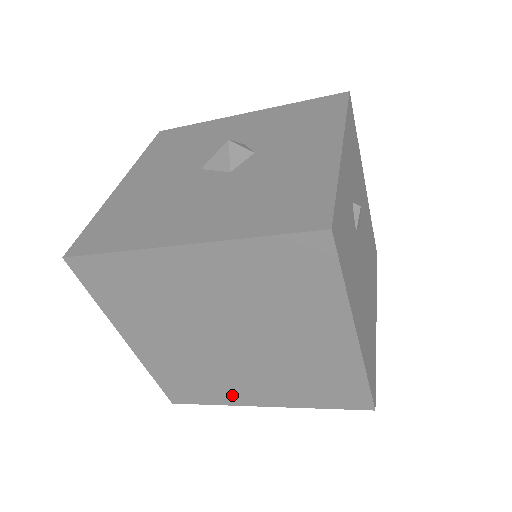
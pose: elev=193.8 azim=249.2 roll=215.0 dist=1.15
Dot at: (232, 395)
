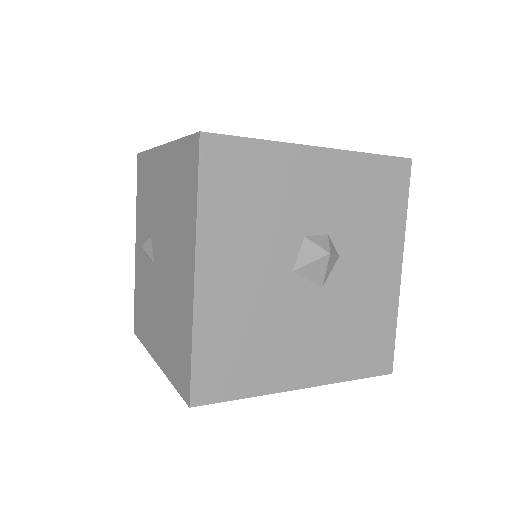
Dot at: occluded
